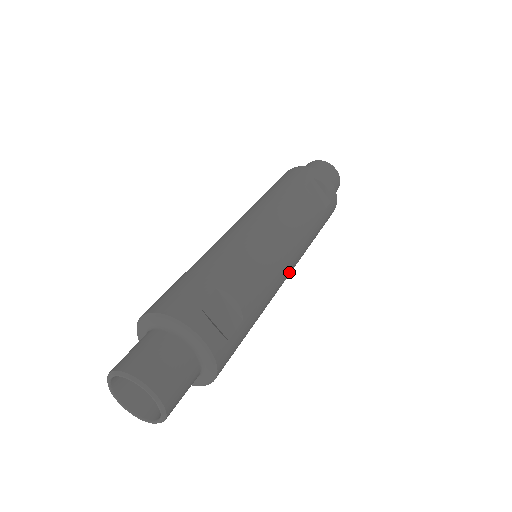
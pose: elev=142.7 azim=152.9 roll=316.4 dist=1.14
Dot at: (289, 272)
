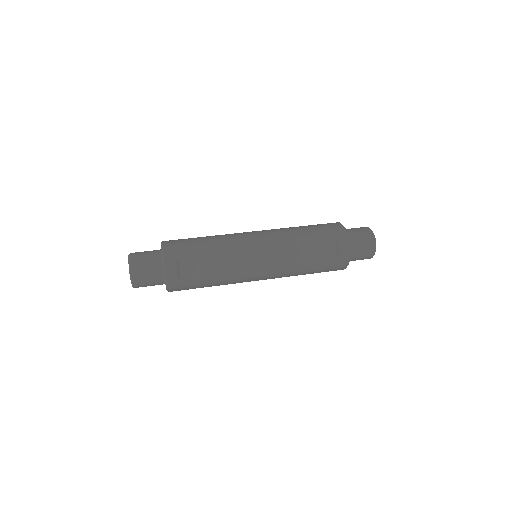
Dot at: (260, 278)
